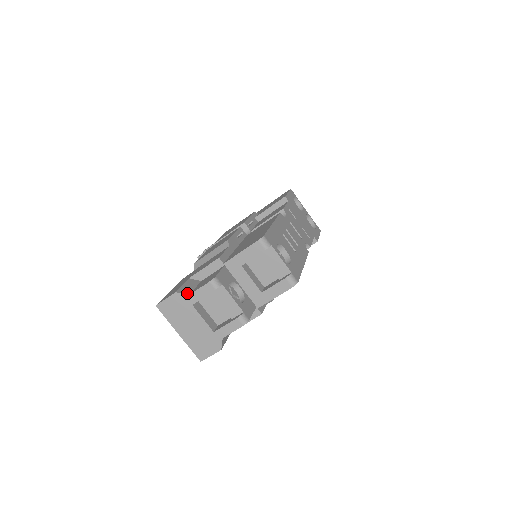
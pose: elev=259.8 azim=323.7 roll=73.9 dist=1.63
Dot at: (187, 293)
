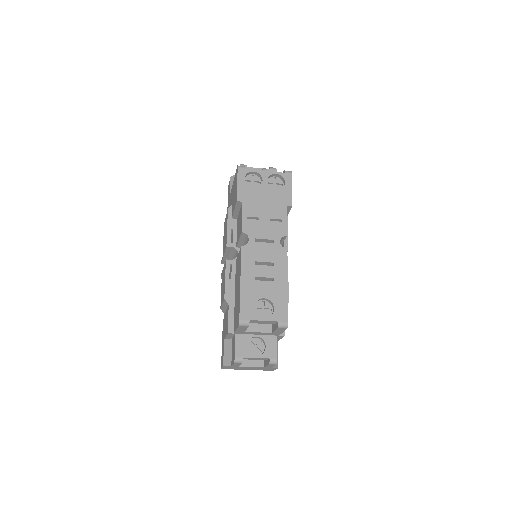
Dot at: (229, 364)
